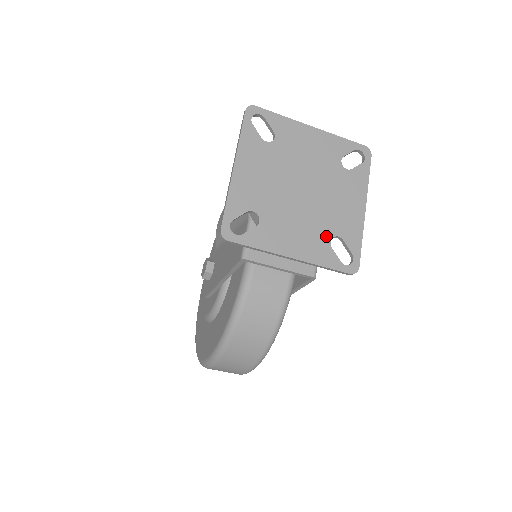
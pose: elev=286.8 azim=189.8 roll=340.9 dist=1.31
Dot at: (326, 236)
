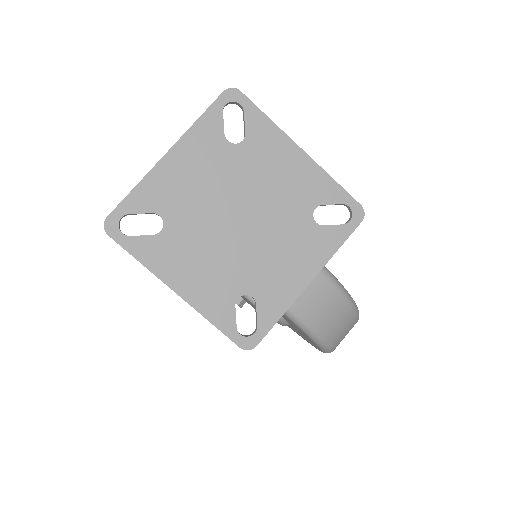
Dot at: (307, 224)
